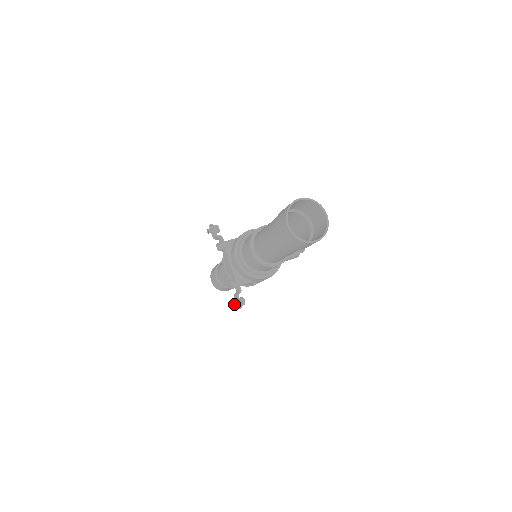
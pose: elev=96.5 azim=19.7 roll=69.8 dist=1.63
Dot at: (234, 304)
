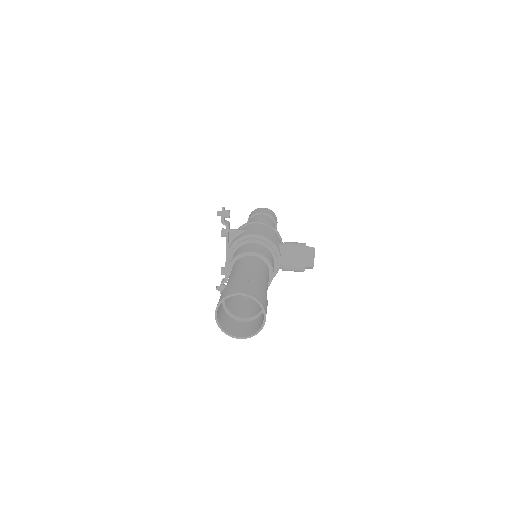
Dot at: (216, 289)
